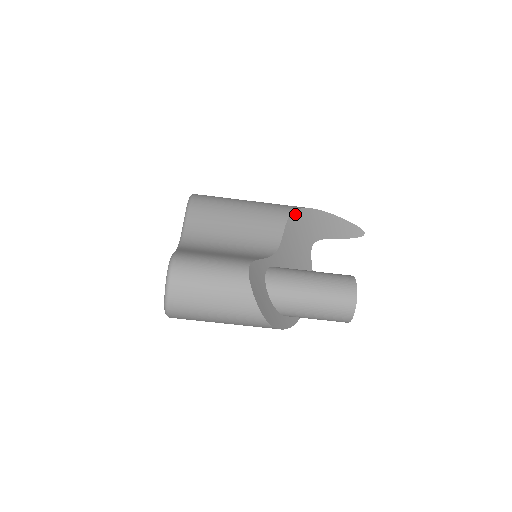
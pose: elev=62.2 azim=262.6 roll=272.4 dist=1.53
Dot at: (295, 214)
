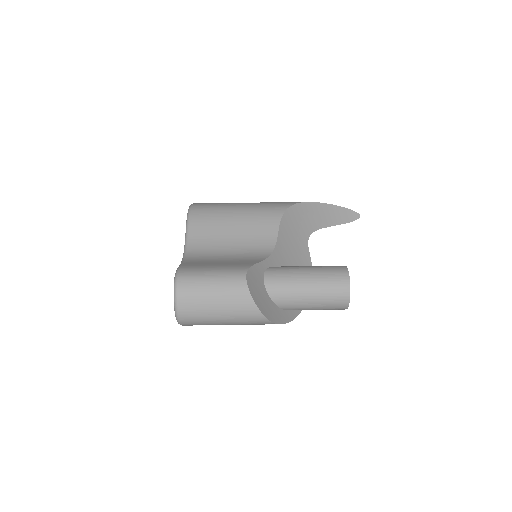
Dot at: (288, 211)
